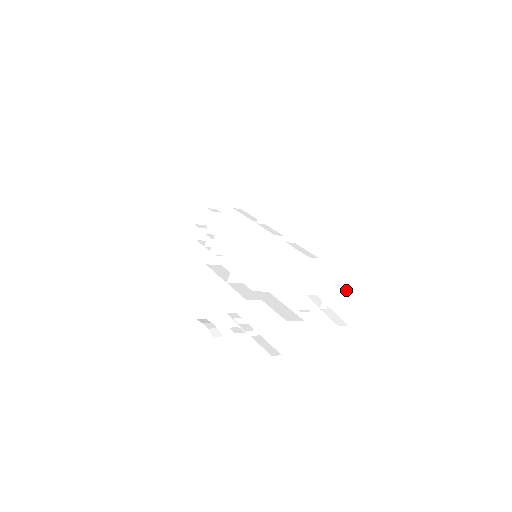
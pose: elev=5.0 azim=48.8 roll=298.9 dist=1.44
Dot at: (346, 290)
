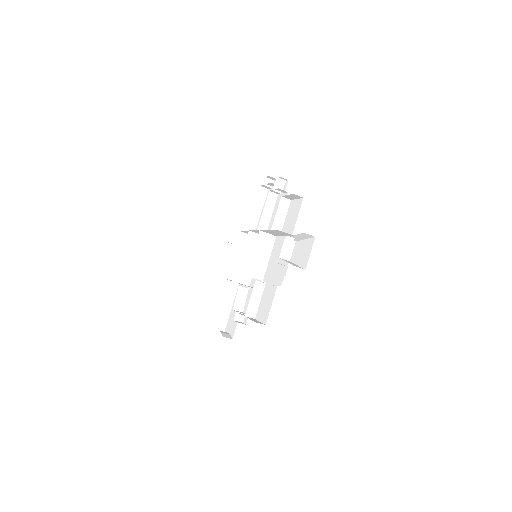
Dot at: (306, 244)
